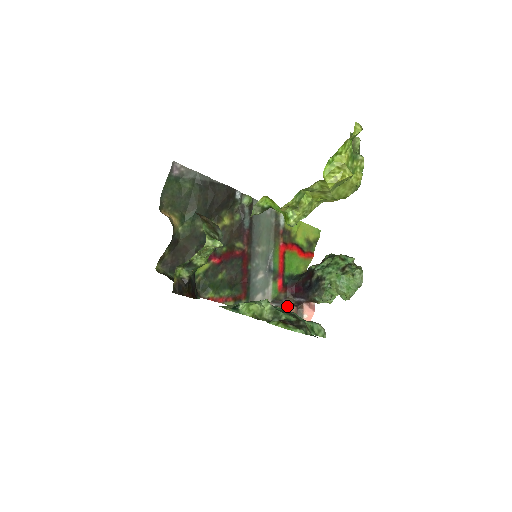
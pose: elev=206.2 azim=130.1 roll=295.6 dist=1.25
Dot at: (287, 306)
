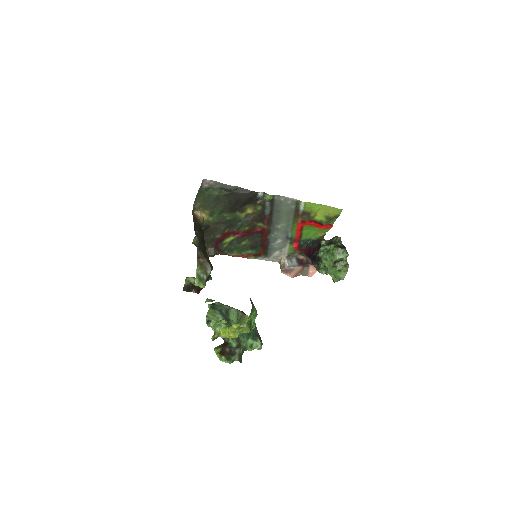
Dot at: (294, 266)
